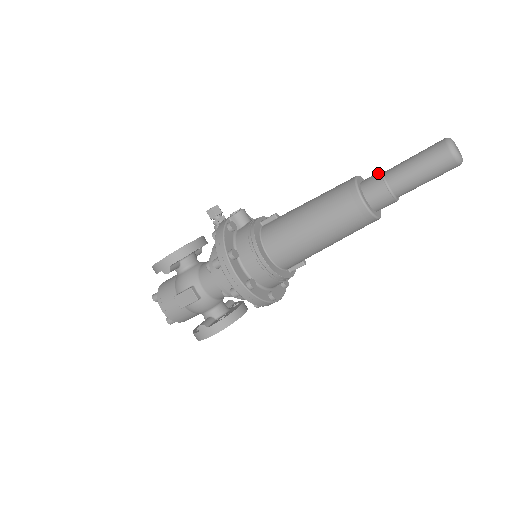
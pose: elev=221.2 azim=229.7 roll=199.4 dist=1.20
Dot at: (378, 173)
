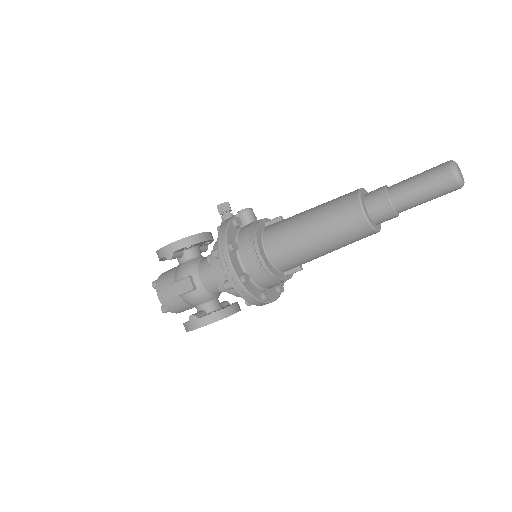
Dot at: (382, 187)
